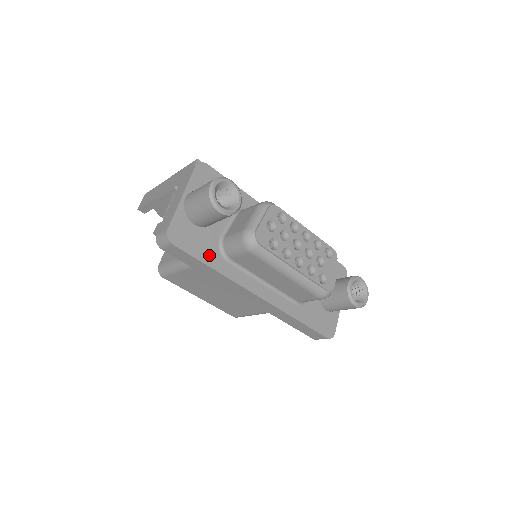
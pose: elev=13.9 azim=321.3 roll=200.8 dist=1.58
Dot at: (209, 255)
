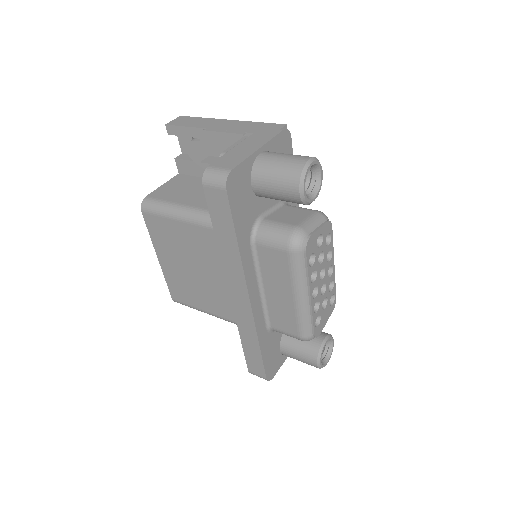
Dot at: (243, 226)
